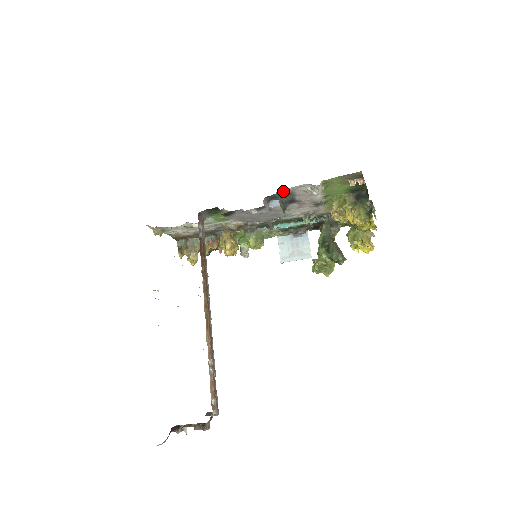
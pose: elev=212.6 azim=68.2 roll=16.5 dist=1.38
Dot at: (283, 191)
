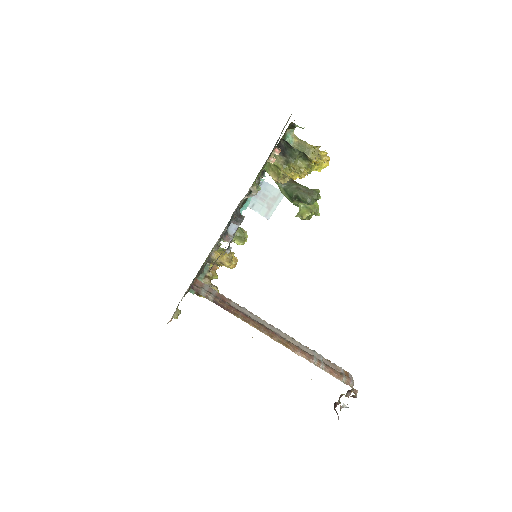
Dot at: occluded
